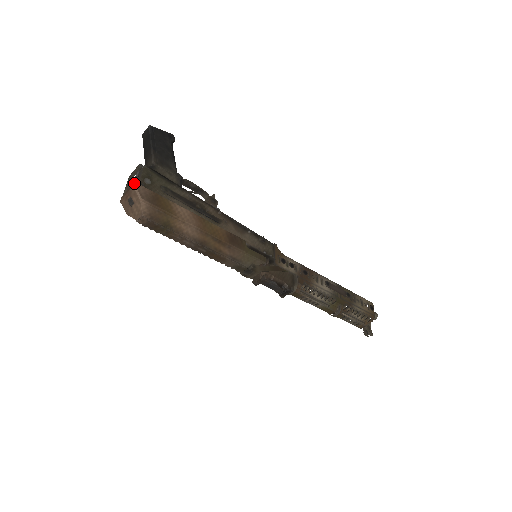
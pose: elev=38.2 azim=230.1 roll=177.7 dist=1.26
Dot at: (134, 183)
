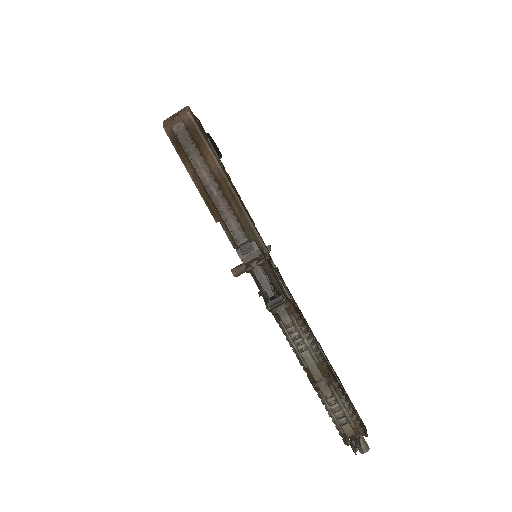
Dot at: (188, 107)
